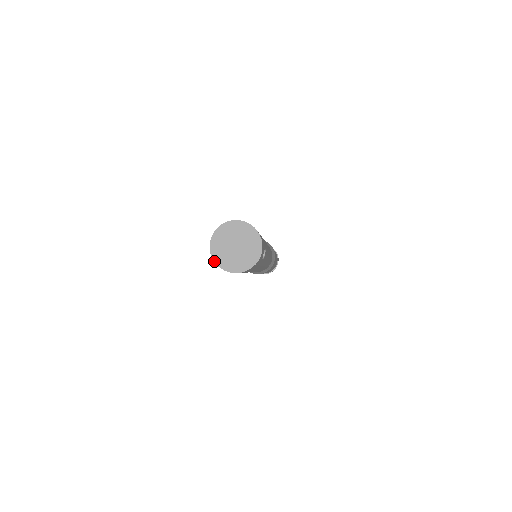
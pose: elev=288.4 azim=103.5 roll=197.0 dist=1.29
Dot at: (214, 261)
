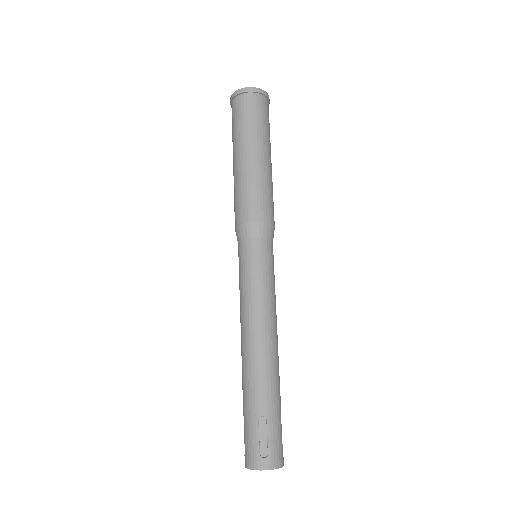
Dot at: occluded
